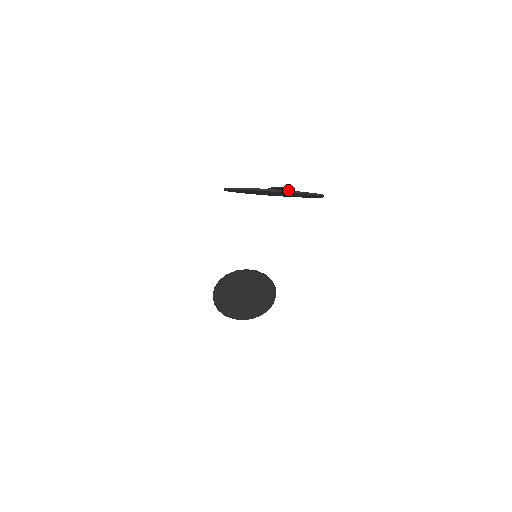
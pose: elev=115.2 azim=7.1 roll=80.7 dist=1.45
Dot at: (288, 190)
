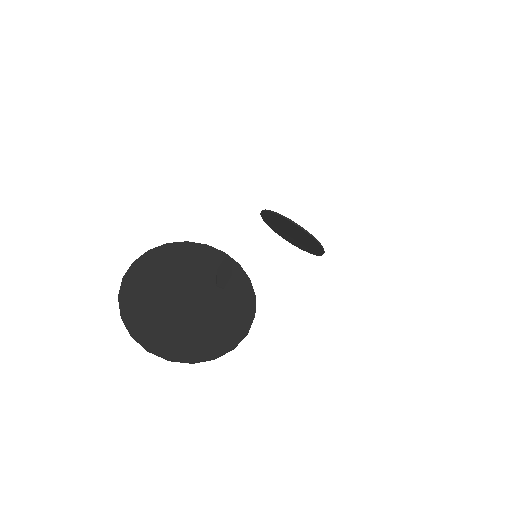
Dot at: (149, 351)
